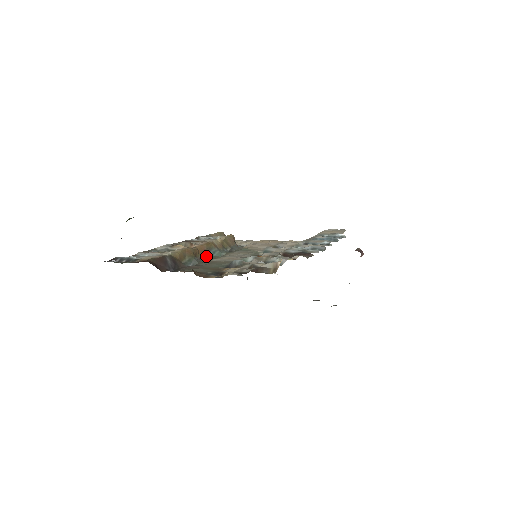
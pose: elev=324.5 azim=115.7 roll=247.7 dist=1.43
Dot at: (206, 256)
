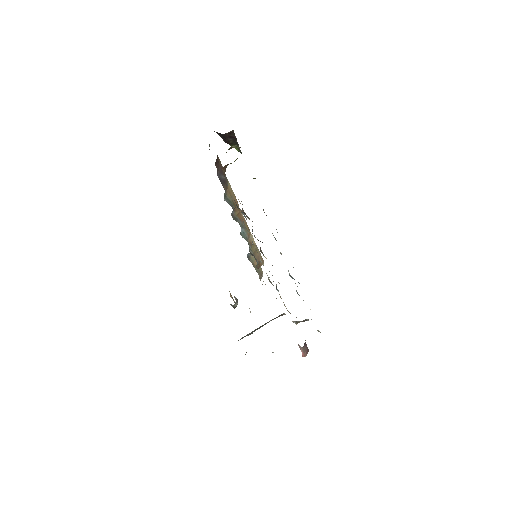
Dot at: (238, 222)
